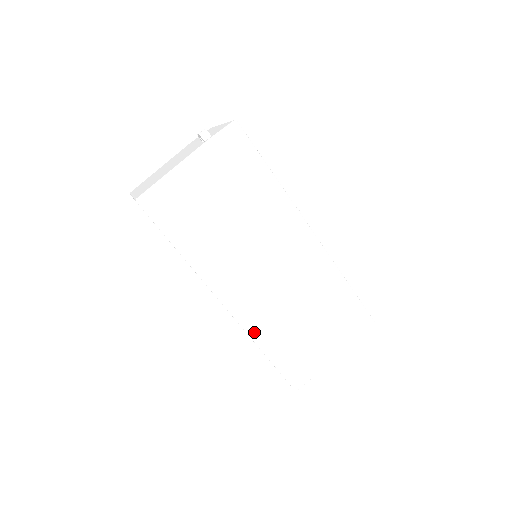
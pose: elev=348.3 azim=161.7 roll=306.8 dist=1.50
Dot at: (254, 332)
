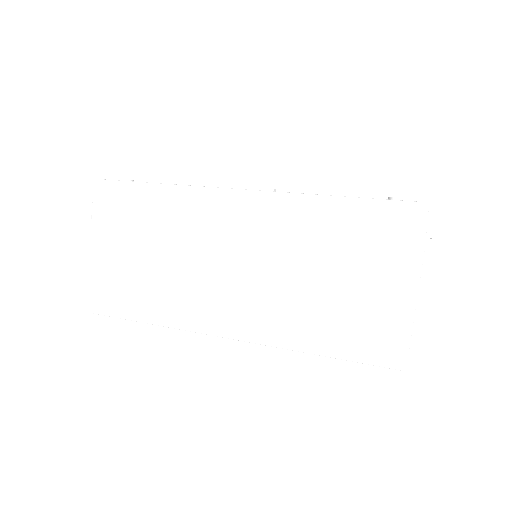
Dot at: (283, 341)
